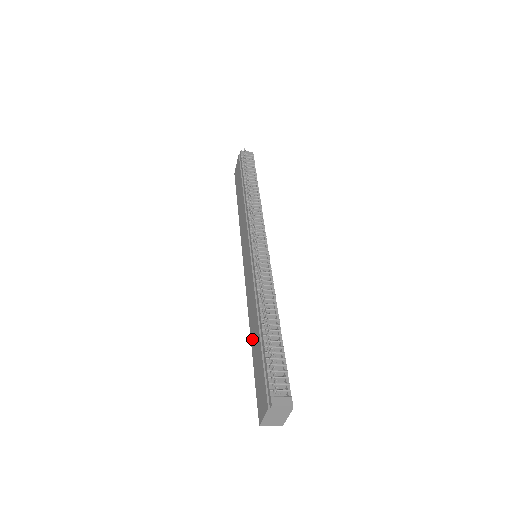
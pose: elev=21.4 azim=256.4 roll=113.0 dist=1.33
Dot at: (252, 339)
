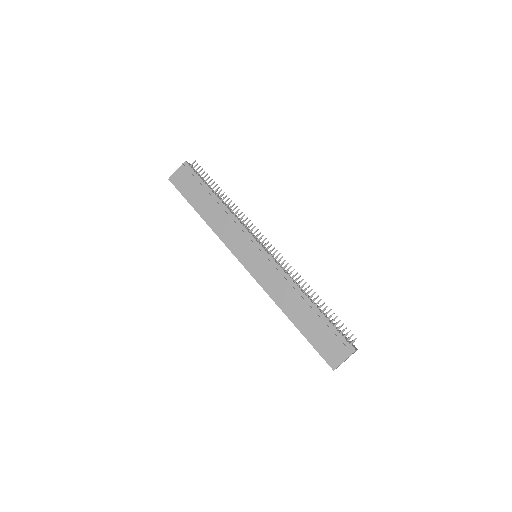
Dot at: (294, 317)
